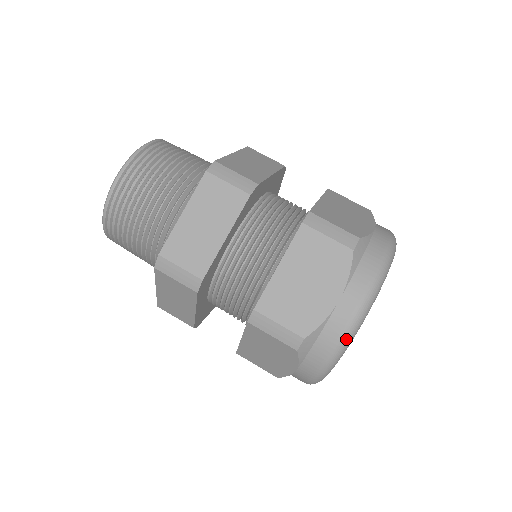
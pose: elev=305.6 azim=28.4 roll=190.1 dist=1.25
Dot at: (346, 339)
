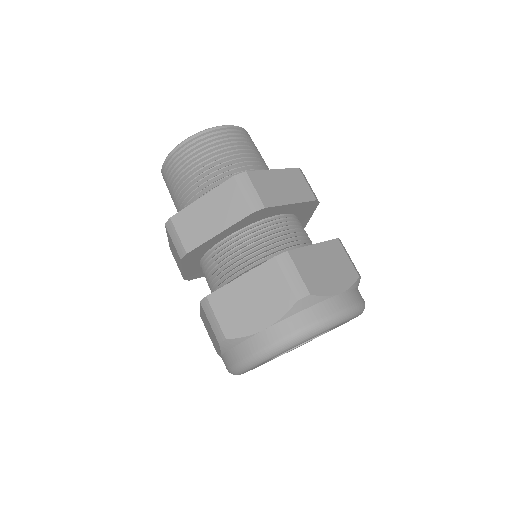
Dot at: (255, 359)
